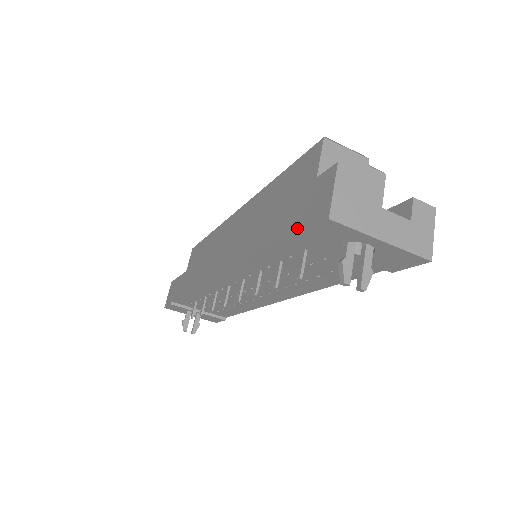
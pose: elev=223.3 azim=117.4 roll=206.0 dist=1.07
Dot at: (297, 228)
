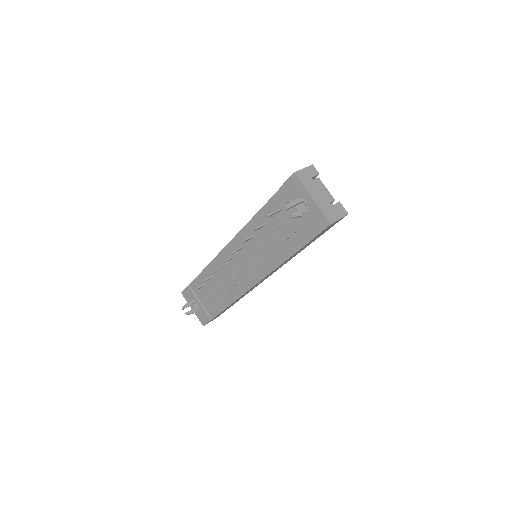
Dot at: (281, 188)
